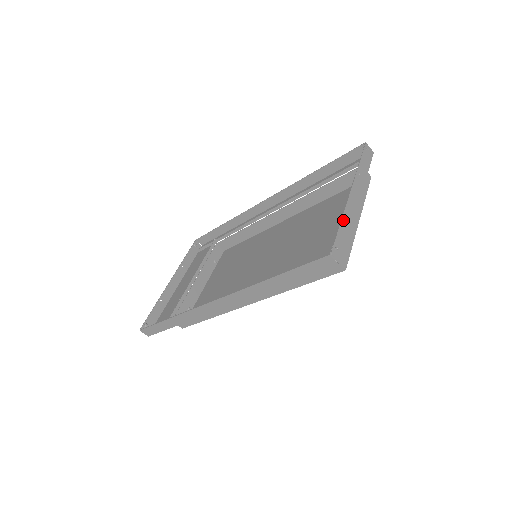
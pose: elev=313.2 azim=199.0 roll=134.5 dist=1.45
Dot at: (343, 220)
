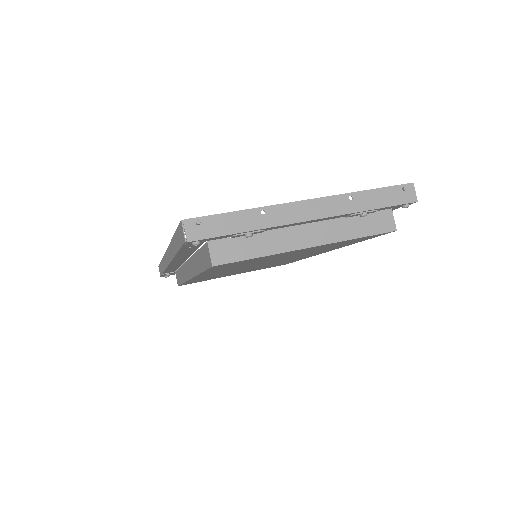
Dot at: (250, 212)
